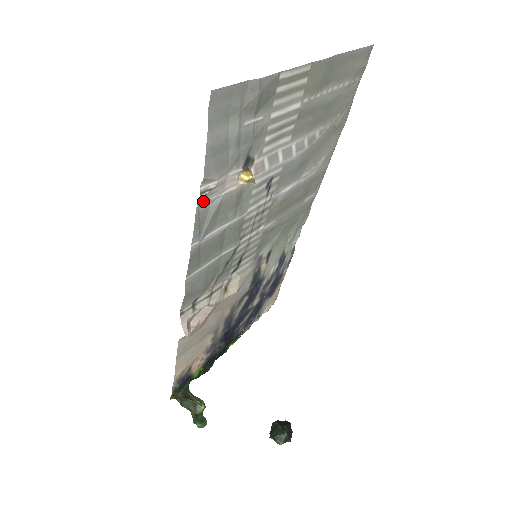
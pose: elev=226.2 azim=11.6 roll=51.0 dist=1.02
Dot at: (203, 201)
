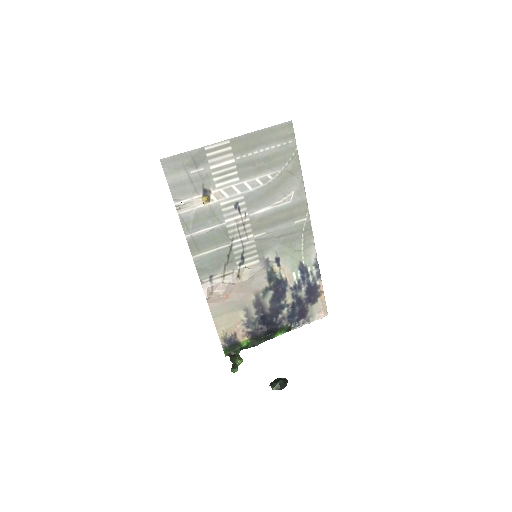
Dot at: (181, 211)
